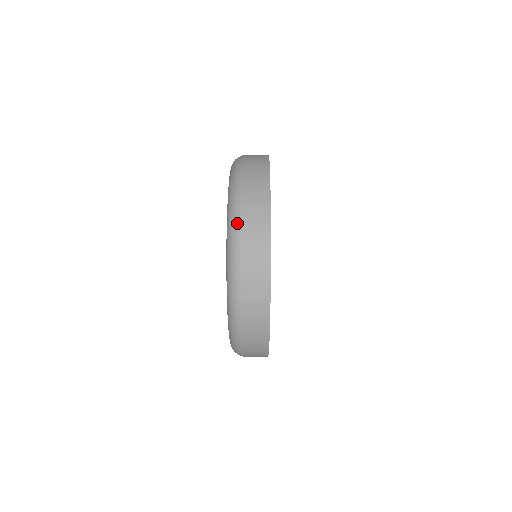
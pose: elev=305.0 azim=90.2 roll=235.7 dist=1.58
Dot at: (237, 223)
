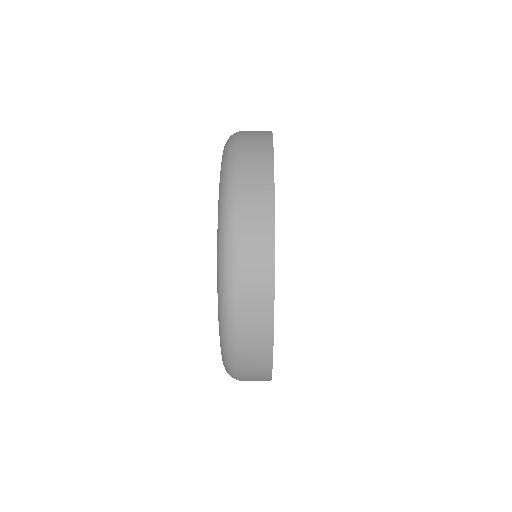
Dot at: (232, 173)
